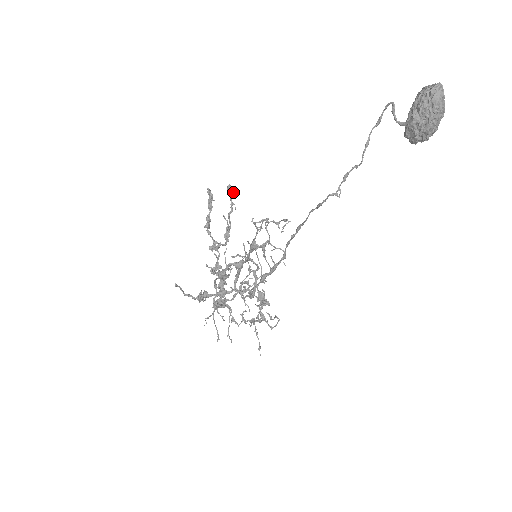
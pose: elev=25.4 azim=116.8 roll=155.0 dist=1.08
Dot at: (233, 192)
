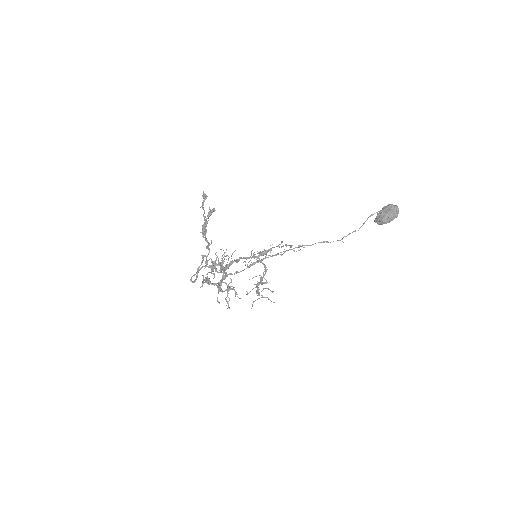
Dot at: occluded
